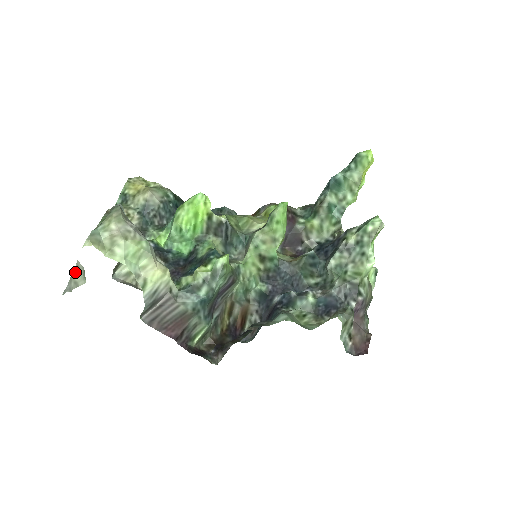
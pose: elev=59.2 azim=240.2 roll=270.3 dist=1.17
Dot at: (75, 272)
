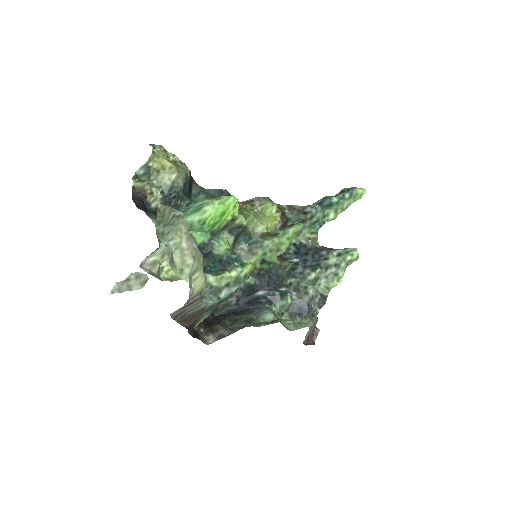
Dot at: (131, 276)
